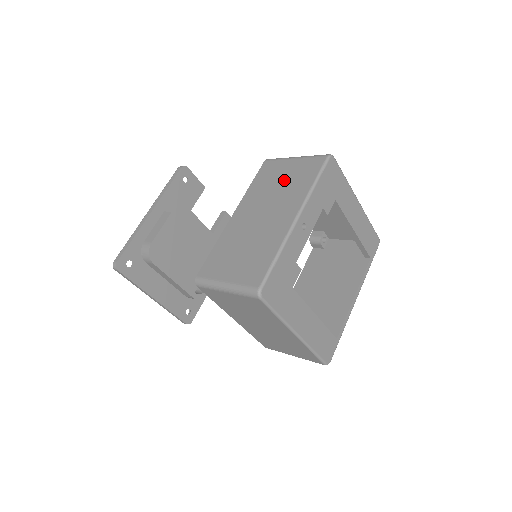
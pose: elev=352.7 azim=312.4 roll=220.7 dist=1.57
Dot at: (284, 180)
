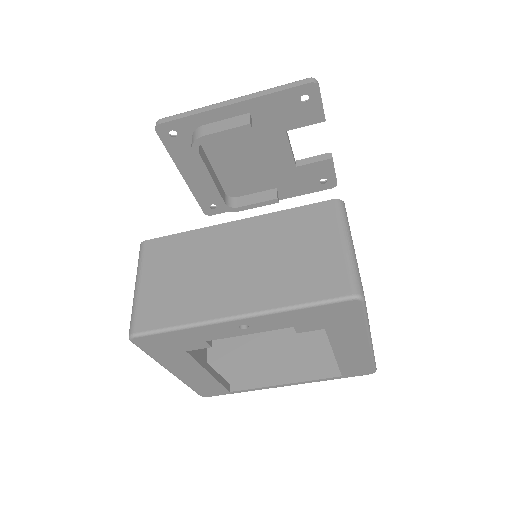
Dot at: (300, 255)
